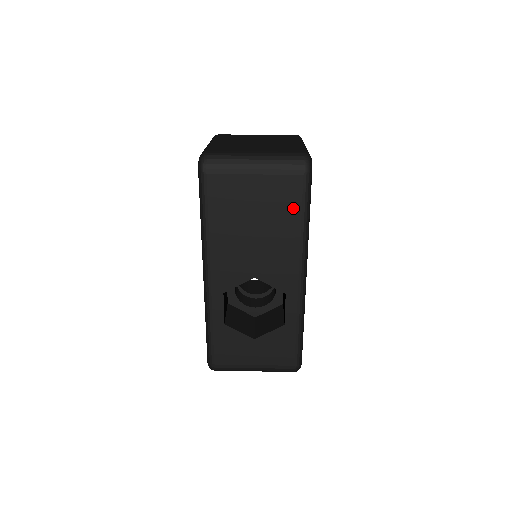
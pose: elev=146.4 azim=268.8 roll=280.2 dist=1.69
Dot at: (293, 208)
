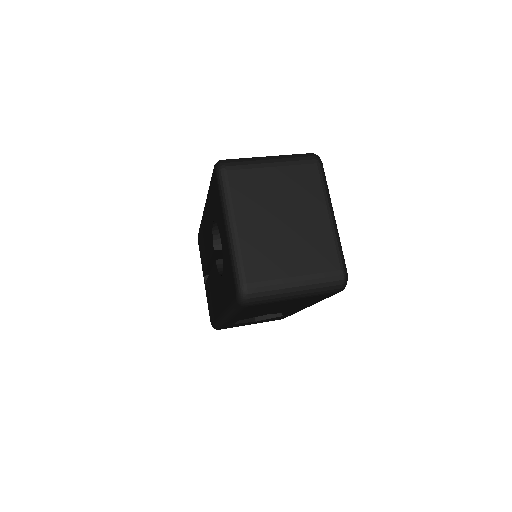
Dot at: (319, 299)
